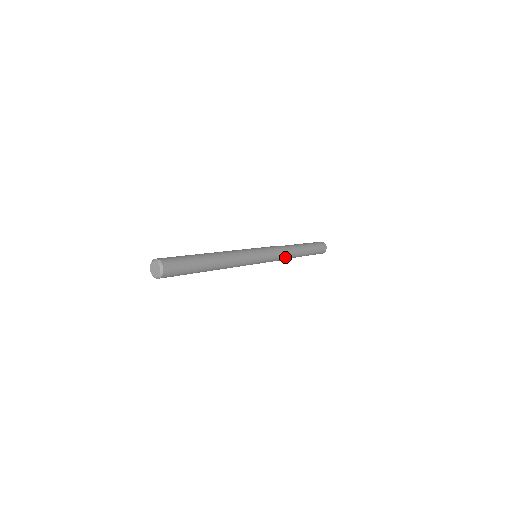
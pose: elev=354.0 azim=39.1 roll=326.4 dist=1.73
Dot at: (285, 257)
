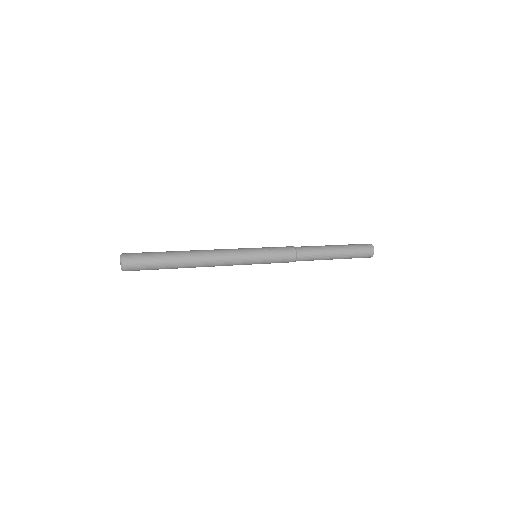
Dot at: occluded
